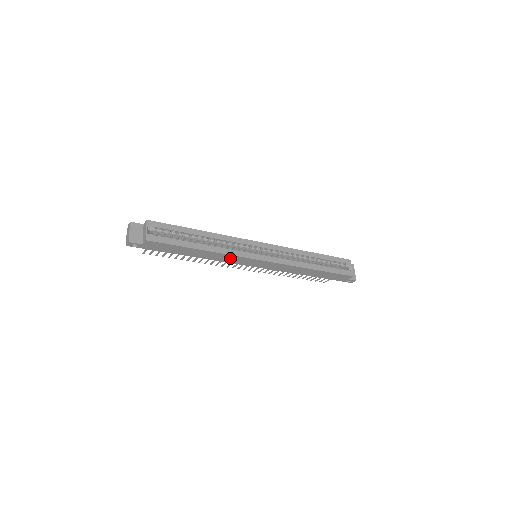
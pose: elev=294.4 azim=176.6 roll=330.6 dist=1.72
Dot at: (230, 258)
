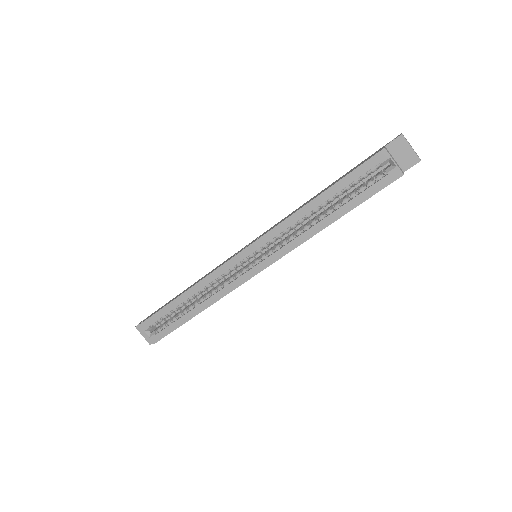
Dot at: occluded
